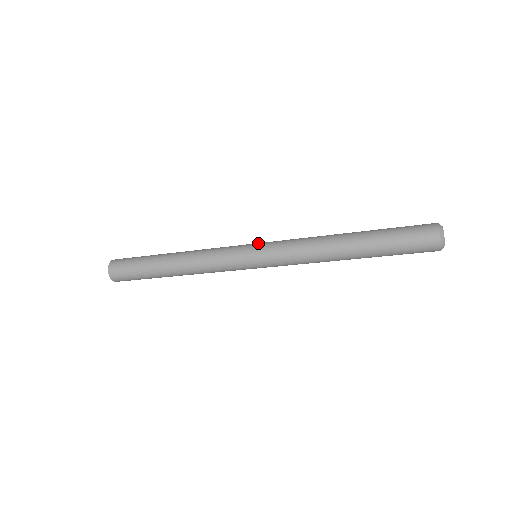
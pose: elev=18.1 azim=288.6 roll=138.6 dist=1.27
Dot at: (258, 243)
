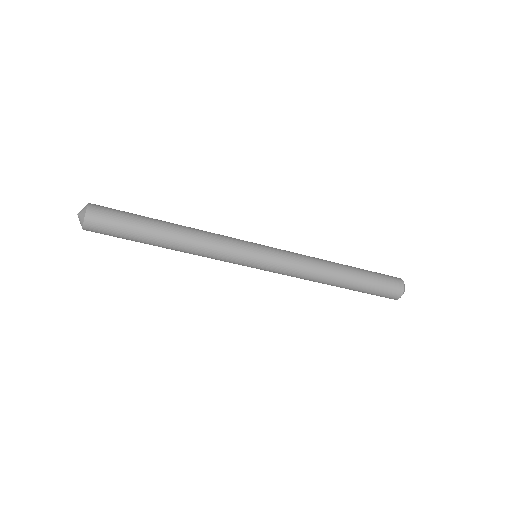
Dot at: occluded
